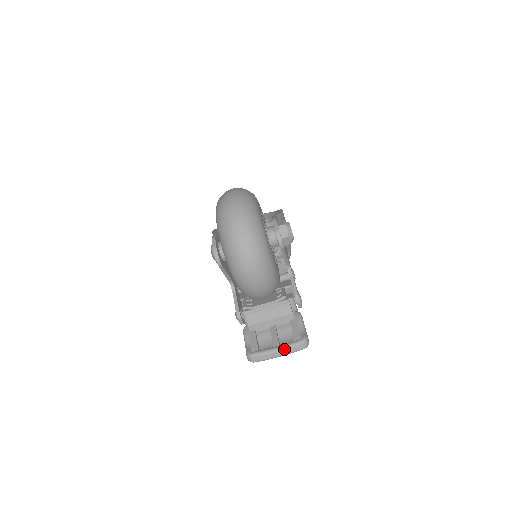
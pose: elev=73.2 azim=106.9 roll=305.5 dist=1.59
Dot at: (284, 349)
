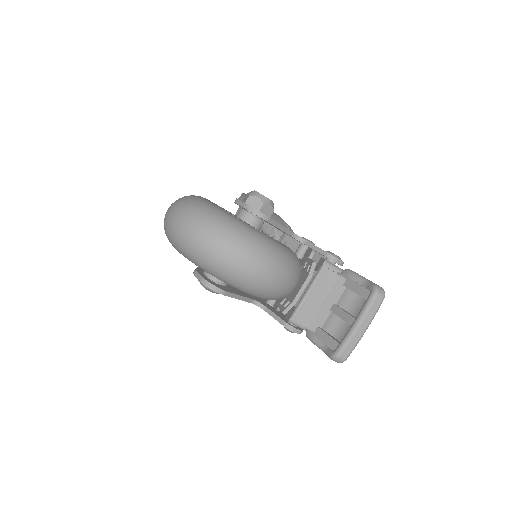
Dot at: (363, 318)
